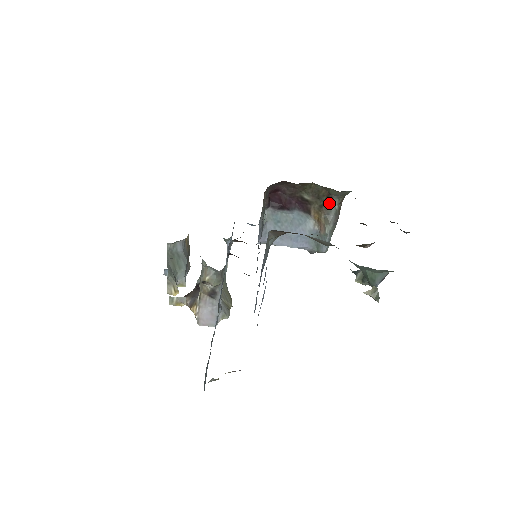
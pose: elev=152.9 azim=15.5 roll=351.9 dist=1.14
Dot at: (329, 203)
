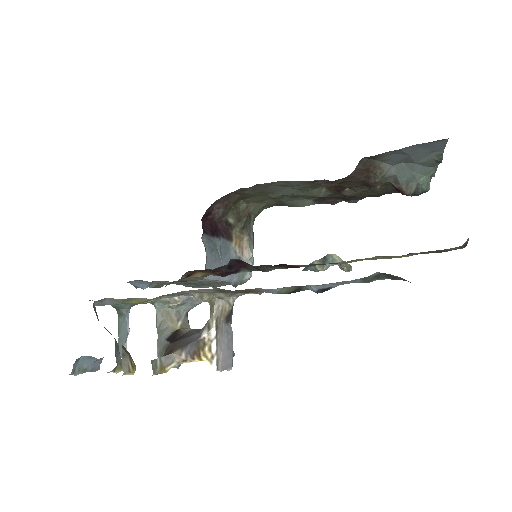
Dot at: (248, 224)
